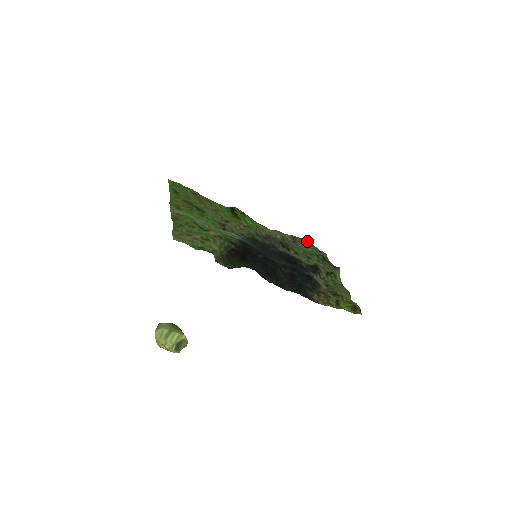
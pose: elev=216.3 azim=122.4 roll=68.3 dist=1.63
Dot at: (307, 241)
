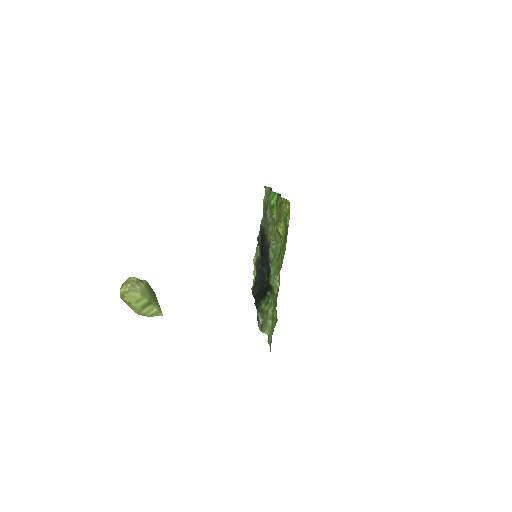
Dot at: occluded
